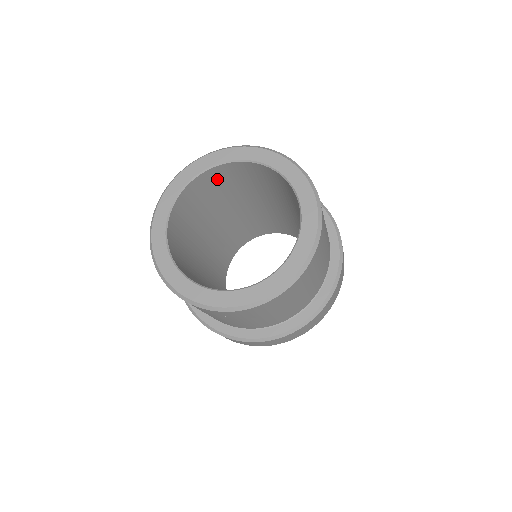
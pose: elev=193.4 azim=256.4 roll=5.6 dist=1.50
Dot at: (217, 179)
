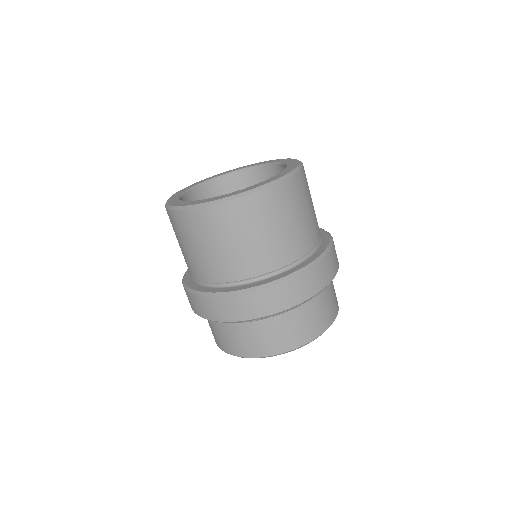
Dot at: (250, 185)
